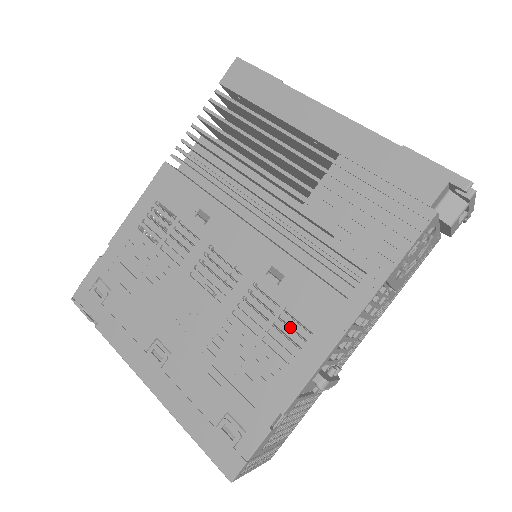
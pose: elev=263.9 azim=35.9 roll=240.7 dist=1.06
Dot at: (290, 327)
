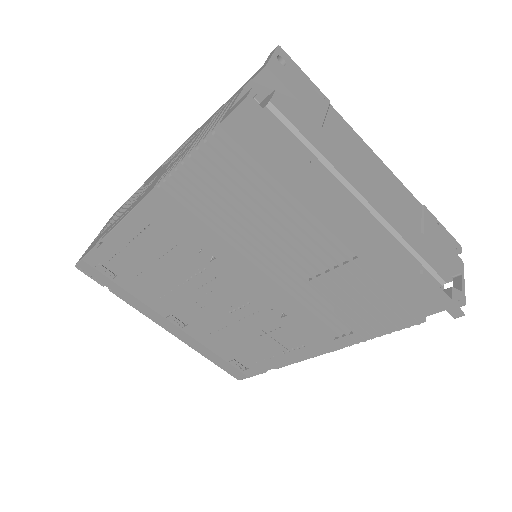
Dot at: occluded
